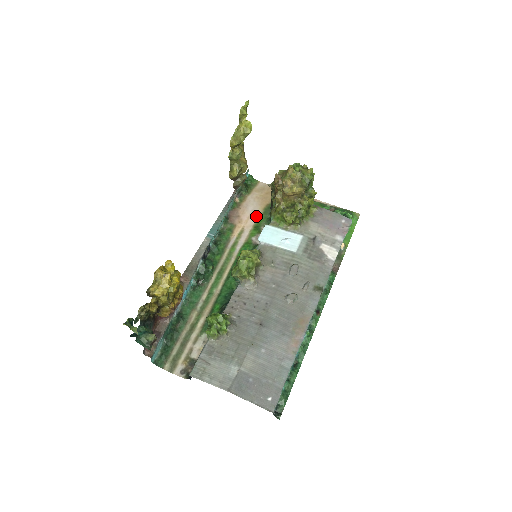
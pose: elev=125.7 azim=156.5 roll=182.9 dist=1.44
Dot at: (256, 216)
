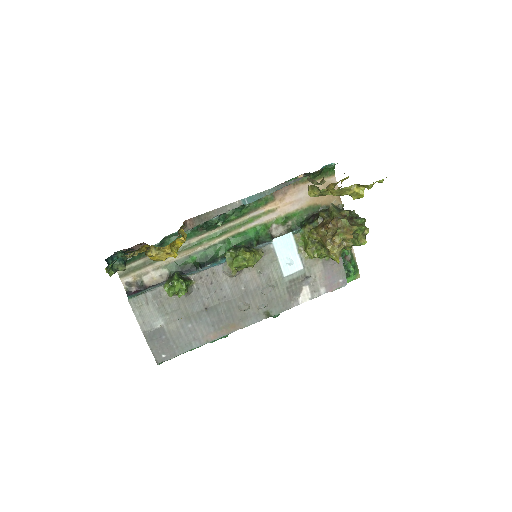
Dot at: (297, 206)
